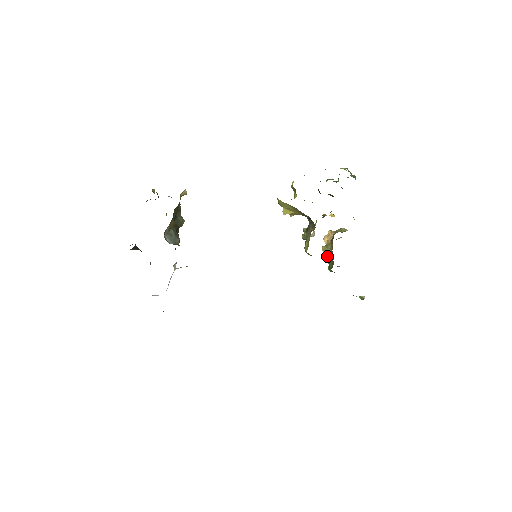
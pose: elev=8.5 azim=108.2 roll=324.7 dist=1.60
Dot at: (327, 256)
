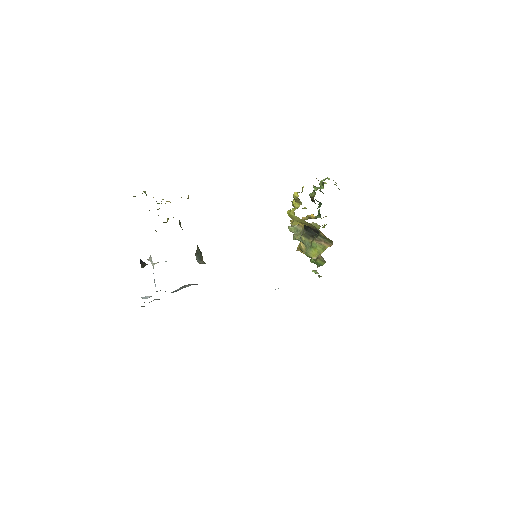
Dot at: occluded
